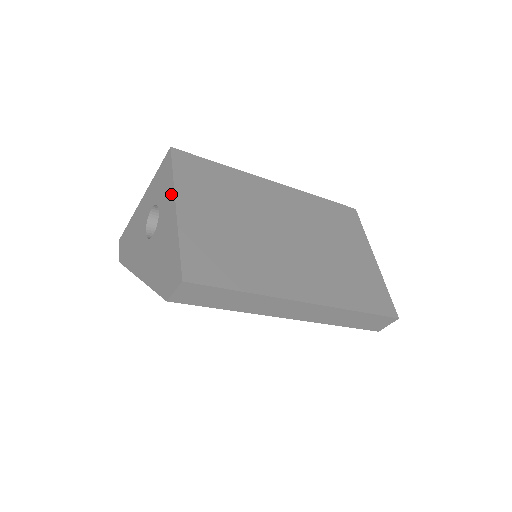
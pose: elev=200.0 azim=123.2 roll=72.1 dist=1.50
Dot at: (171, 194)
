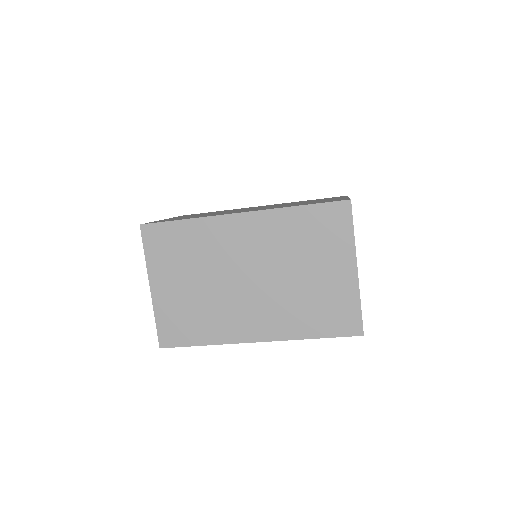
Dot at: occluded
